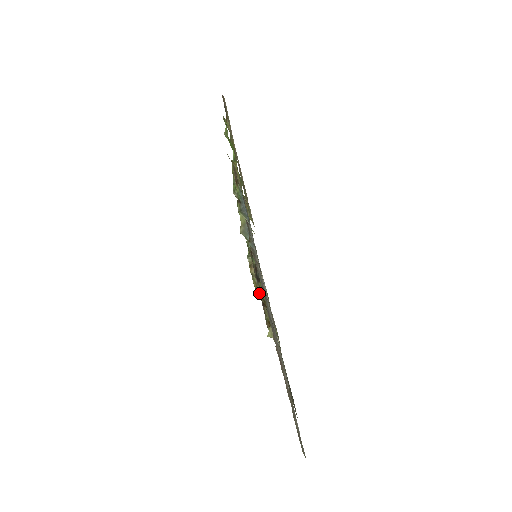
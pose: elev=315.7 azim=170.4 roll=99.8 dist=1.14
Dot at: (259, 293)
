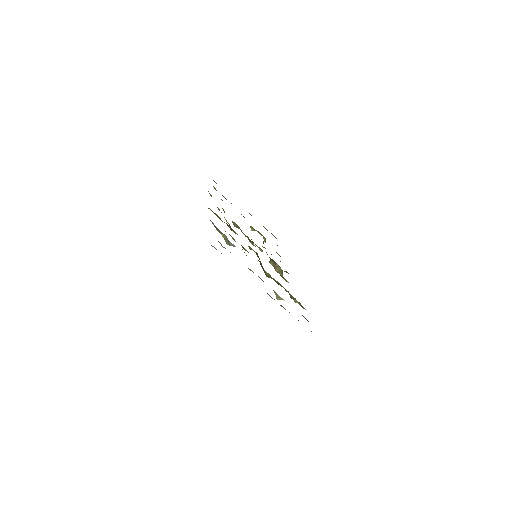
Dot at: occluded
